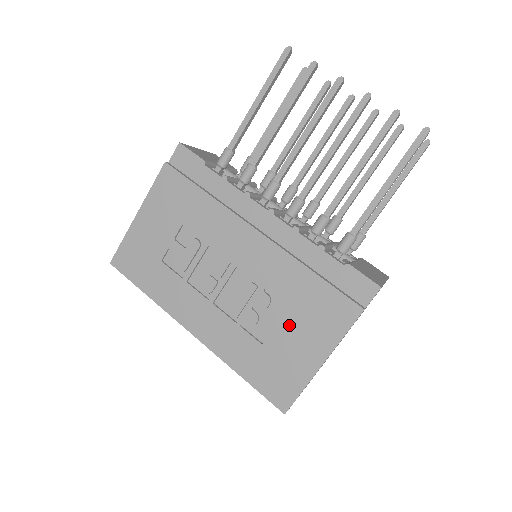
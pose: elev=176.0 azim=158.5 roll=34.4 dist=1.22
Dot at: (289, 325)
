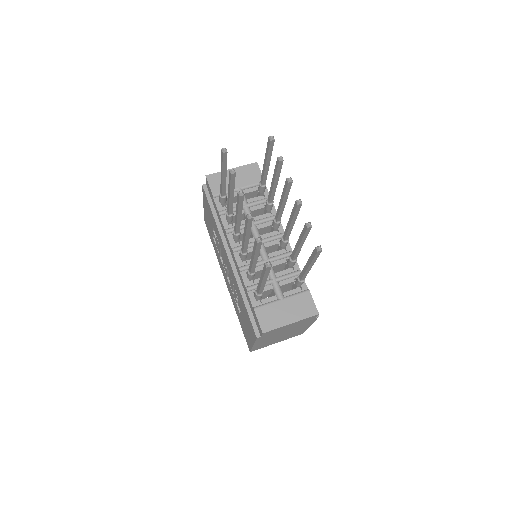
Dot at: (243, 316)
